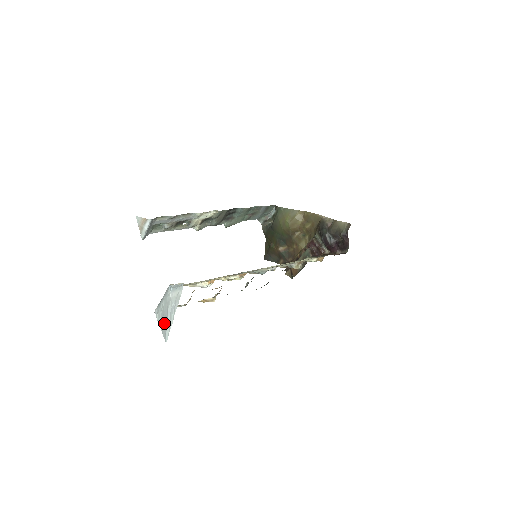
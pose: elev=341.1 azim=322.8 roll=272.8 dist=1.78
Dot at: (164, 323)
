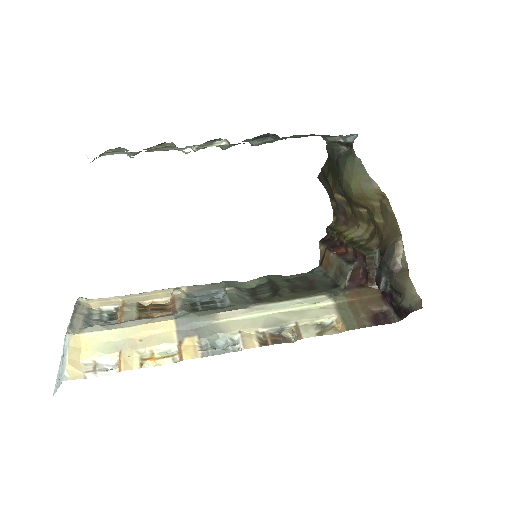
Dot at: occluded
